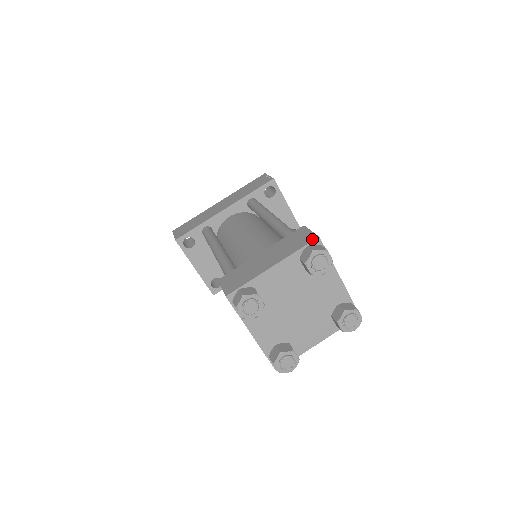
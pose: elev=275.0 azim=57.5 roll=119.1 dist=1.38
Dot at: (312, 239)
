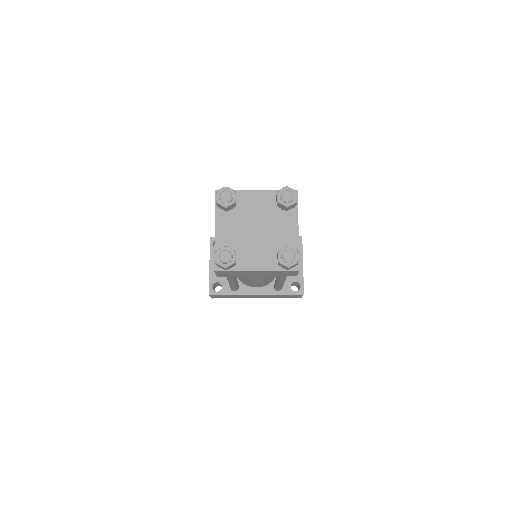
Dot at: occluded
